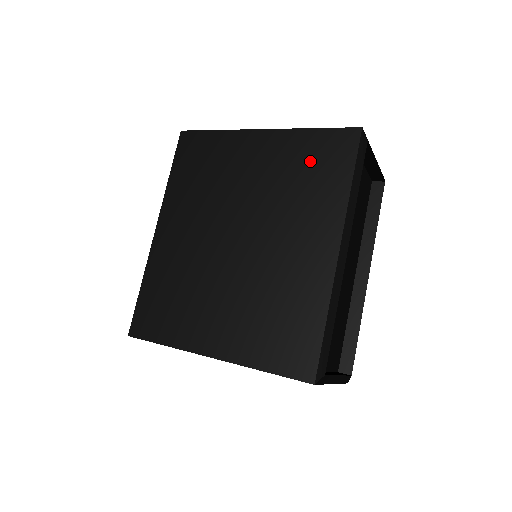
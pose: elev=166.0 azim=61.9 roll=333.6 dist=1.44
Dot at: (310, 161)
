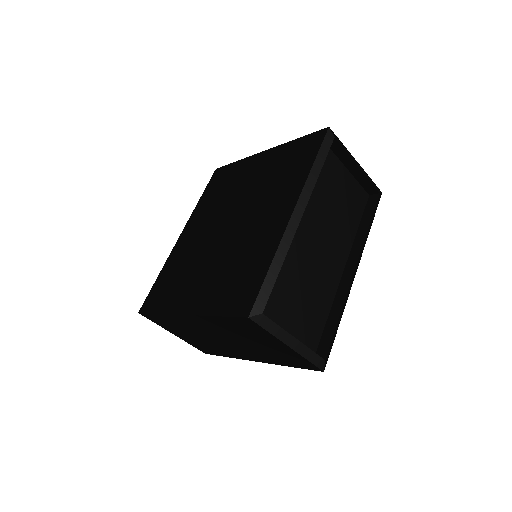
Dot at: (289, 160)
